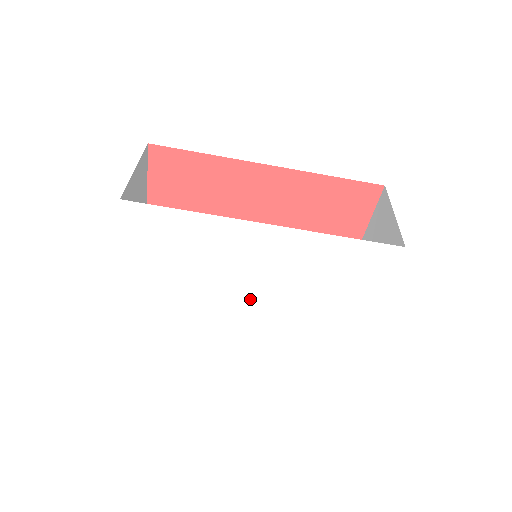
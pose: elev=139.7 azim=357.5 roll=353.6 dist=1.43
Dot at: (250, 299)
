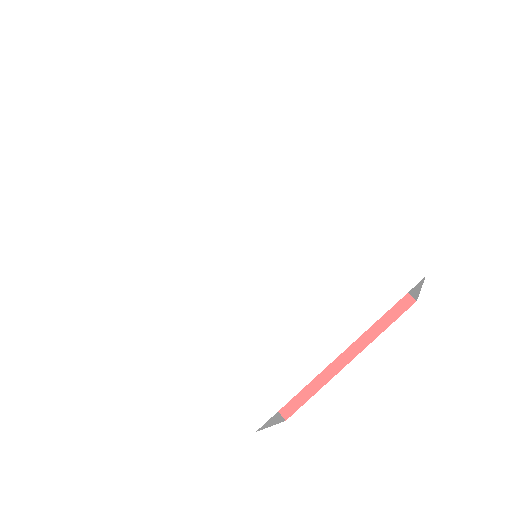
Dot at: (226, 249)
